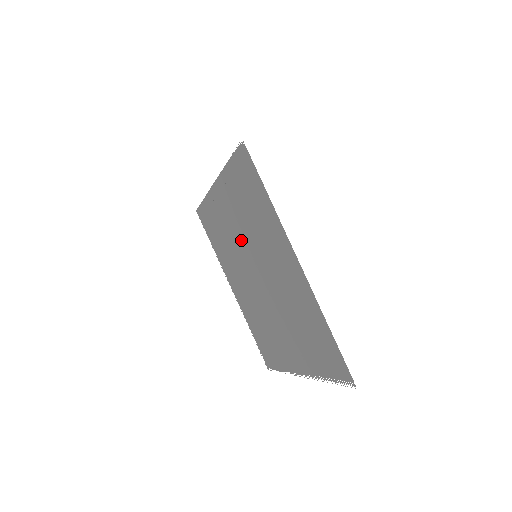
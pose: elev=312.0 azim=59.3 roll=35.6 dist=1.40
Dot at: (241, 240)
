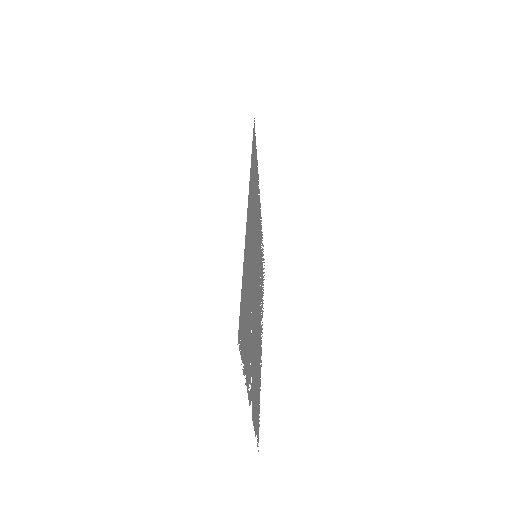
Dot at: occluded
